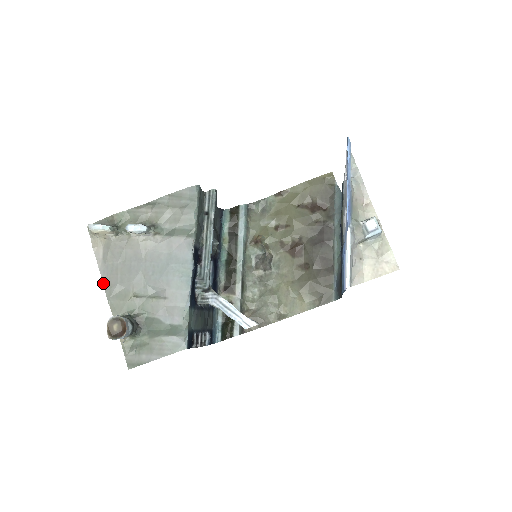
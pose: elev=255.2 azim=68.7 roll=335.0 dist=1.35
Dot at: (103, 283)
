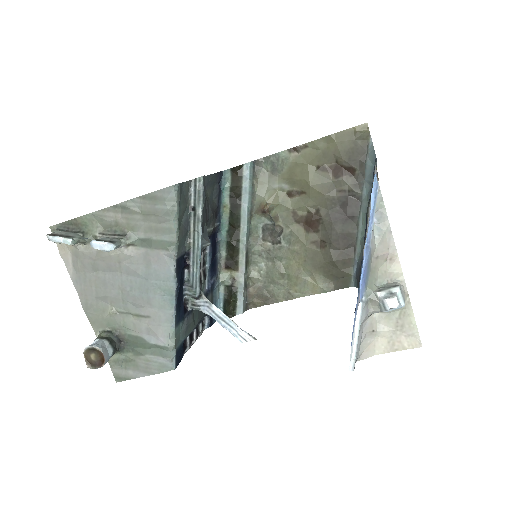
Dot at: (78, 294)
